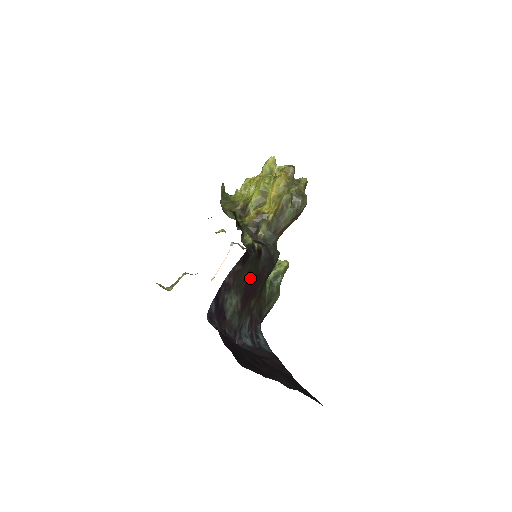
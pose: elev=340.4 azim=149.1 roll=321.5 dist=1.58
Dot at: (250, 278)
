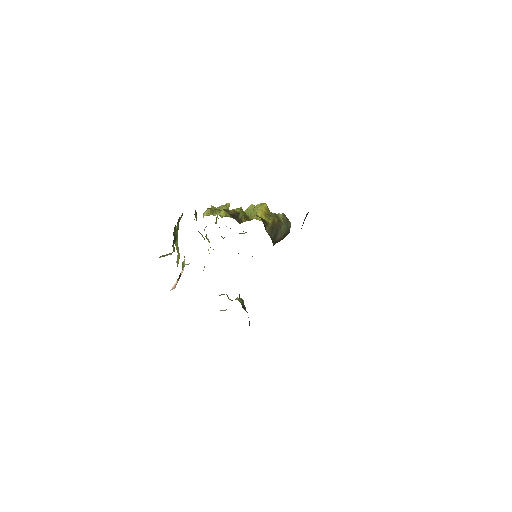
Dot at: occluded
